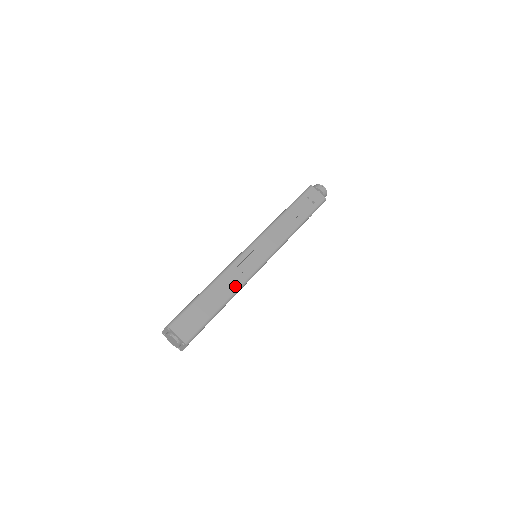
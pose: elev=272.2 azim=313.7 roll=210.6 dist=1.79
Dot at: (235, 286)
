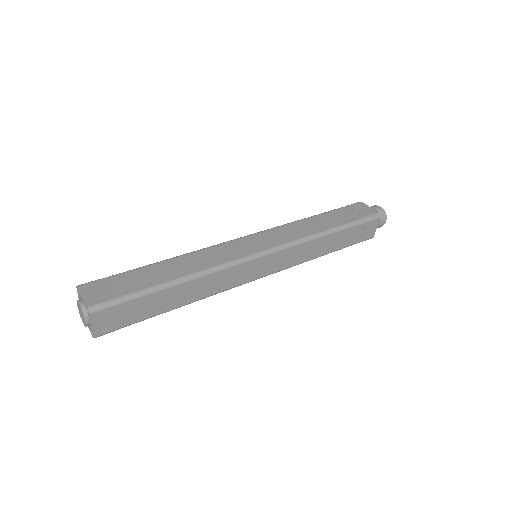
Dot at: (201, 267)
